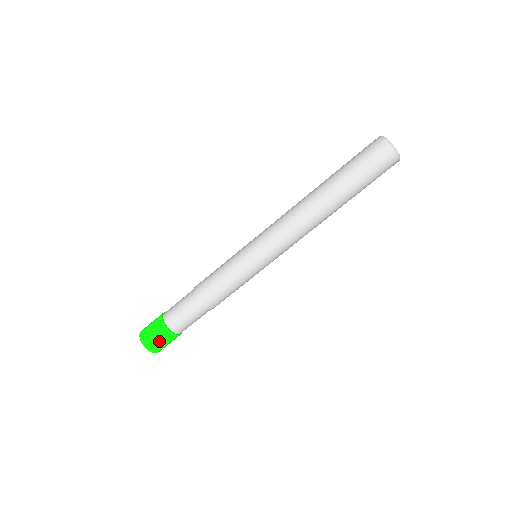
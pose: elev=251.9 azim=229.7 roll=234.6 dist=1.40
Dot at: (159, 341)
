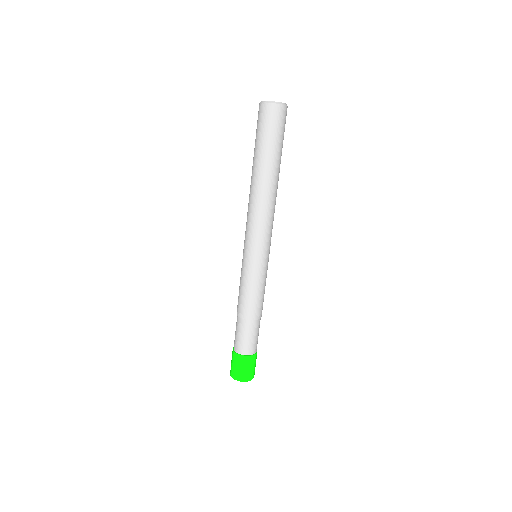
Dot at: (247, 369)
